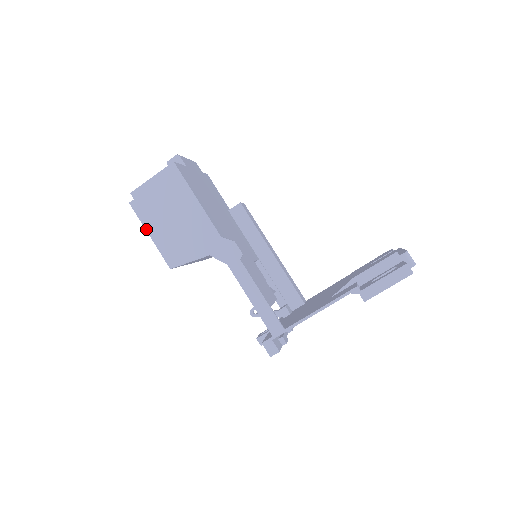
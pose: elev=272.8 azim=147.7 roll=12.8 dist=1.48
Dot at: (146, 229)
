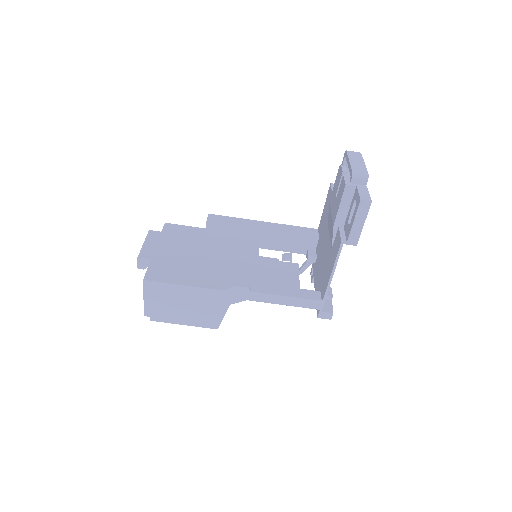
Dot at: occluded
